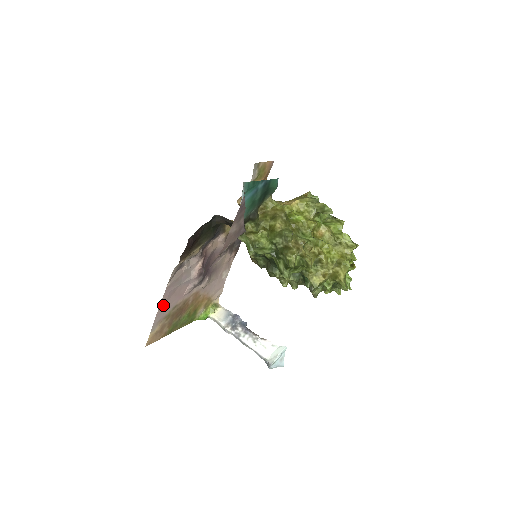
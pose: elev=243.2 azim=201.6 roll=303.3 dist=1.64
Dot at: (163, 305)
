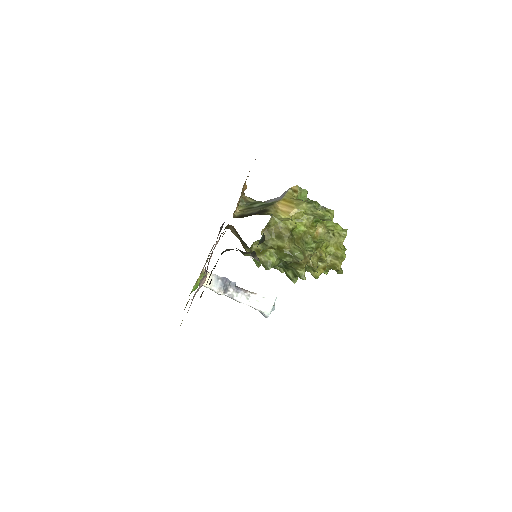
Dot at: occluded
